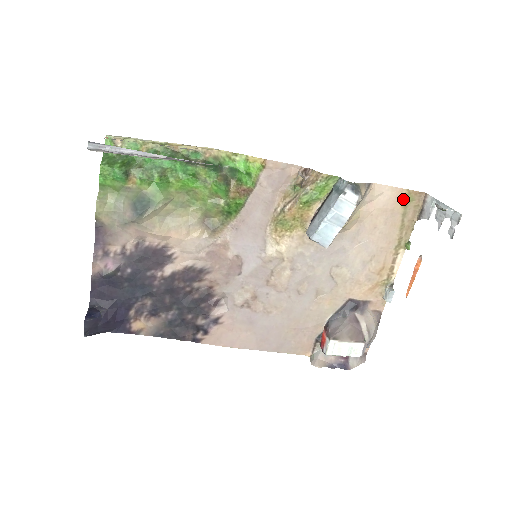
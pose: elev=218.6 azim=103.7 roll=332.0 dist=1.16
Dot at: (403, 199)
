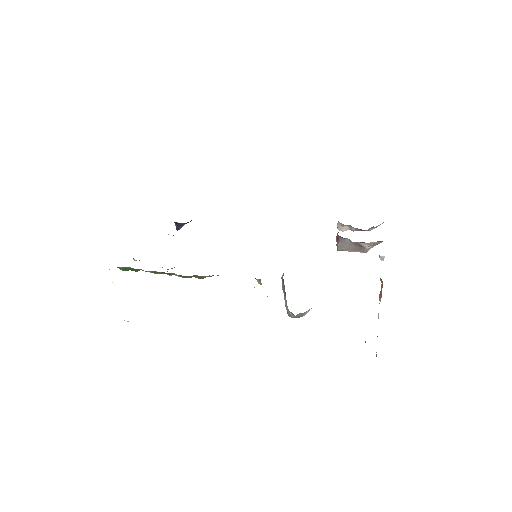
Dot at: occluded
